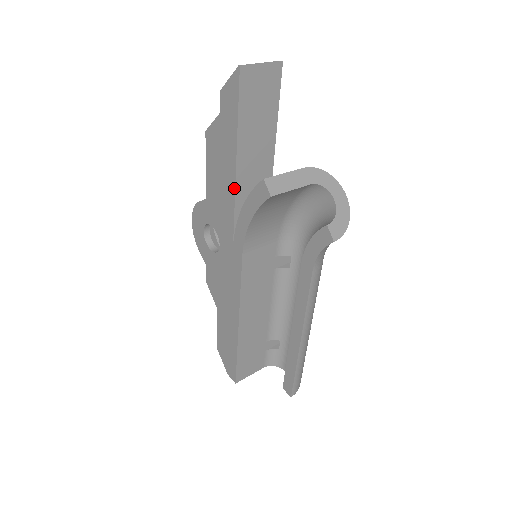
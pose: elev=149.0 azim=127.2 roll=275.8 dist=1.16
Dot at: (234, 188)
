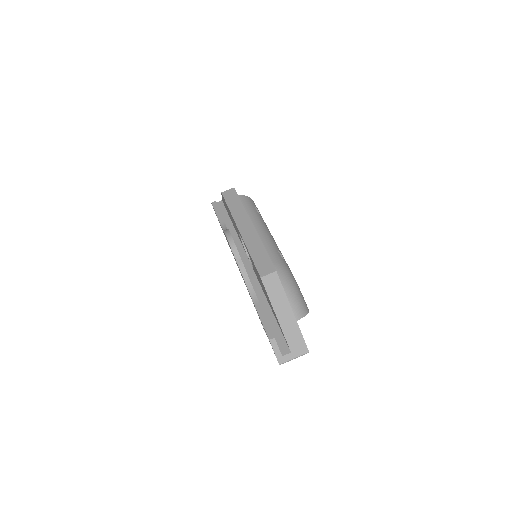
Dot at: occluded
